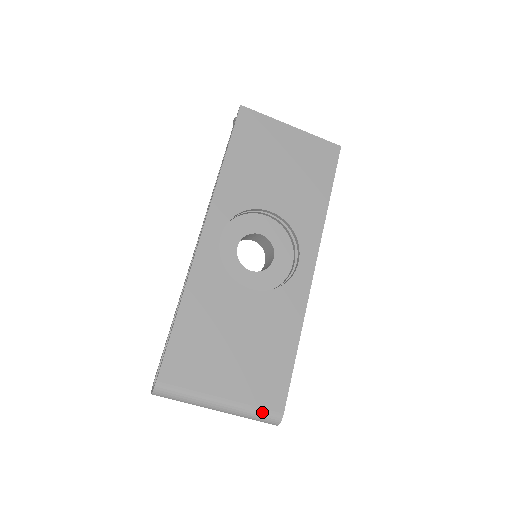
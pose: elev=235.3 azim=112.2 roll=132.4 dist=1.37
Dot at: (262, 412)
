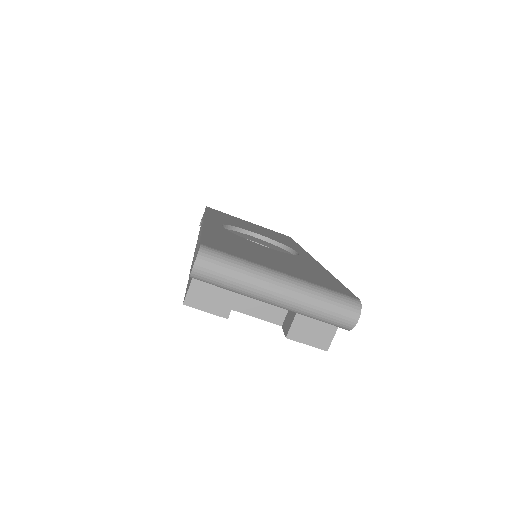
Dot at: (335, 292)
